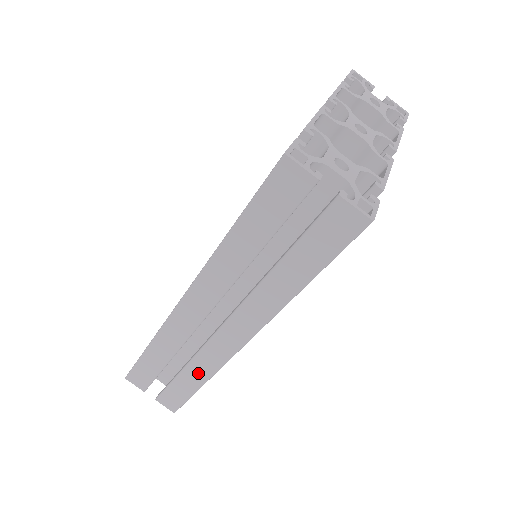
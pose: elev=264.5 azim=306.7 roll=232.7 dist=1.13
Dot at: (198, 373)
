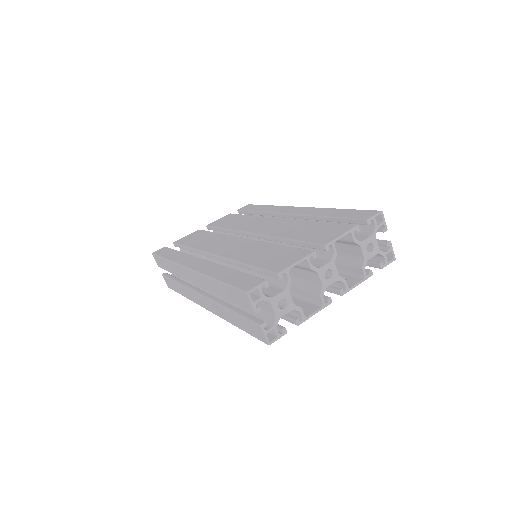
Dot at: (184, 292)
